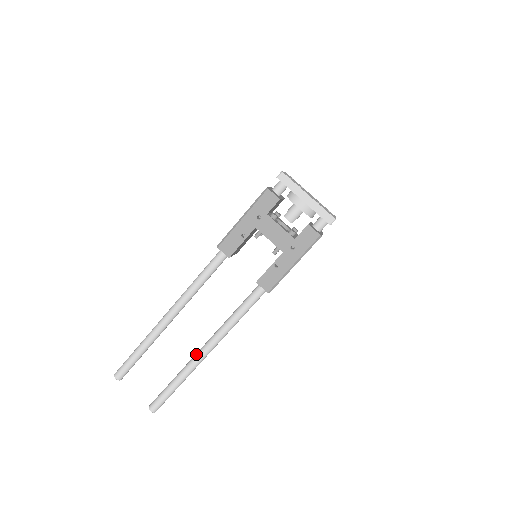
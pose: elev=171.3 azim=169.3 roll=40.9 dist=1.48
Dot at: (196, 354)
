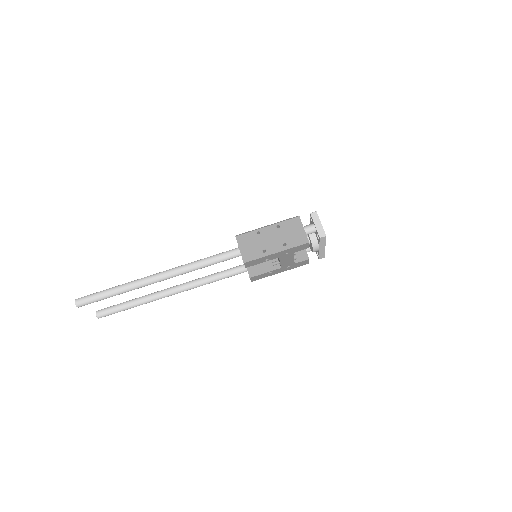
Dot at: (163, 294)
